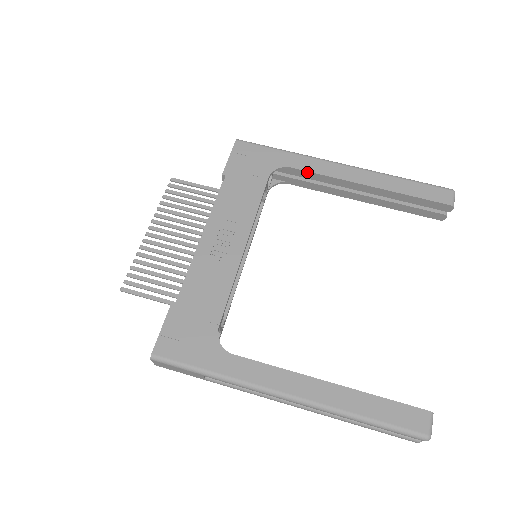
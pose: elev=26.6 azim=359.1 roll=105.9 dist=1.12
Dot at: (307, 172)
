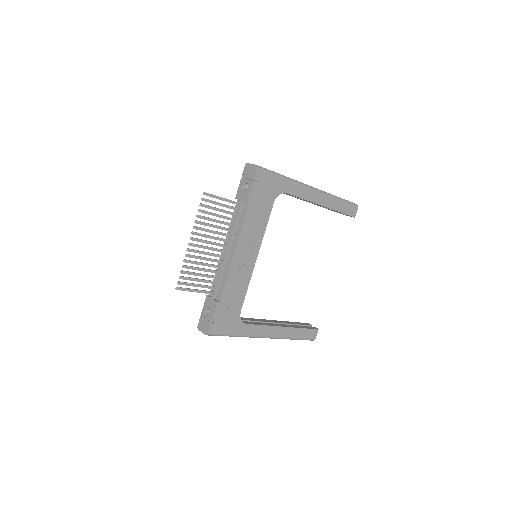
Dot at: occluded
